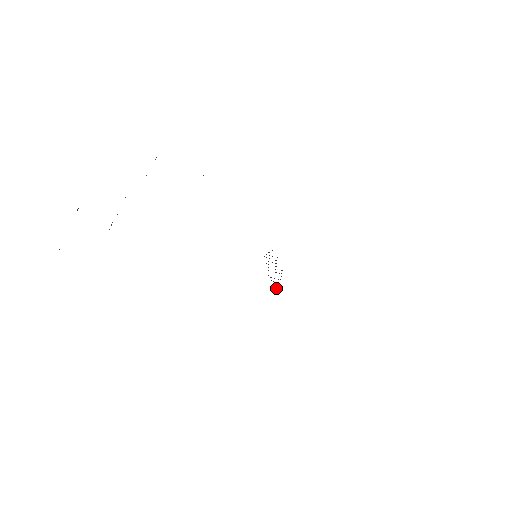
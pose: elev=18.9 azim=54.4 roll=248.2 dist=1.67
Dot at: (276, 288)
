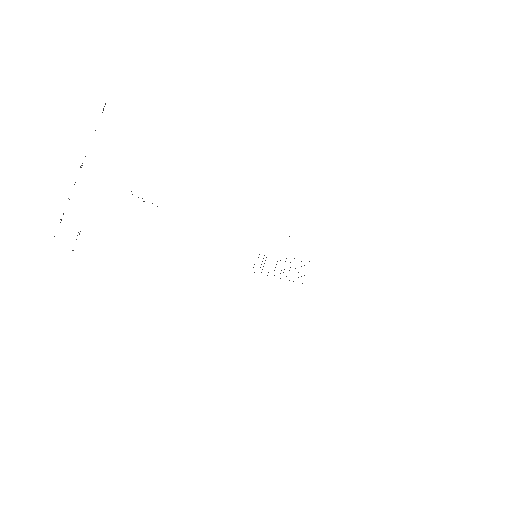
Dot at: occluded
